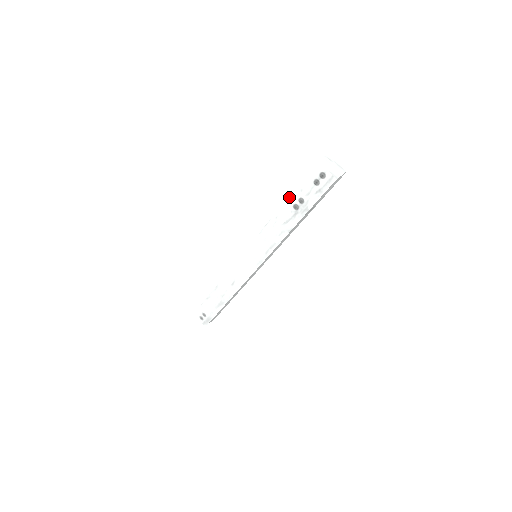
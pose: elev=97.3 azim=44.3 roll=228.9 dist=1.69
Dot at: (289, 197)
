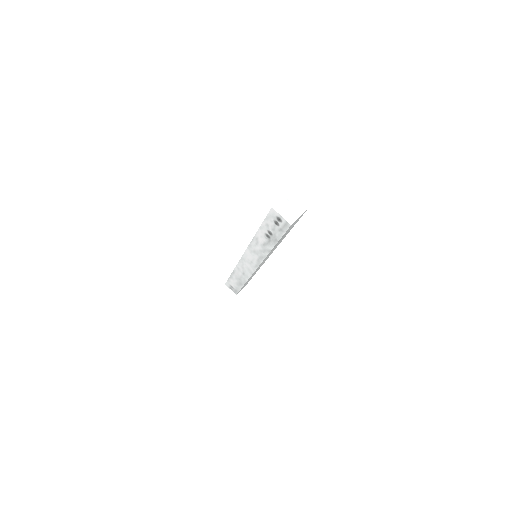
Dot at: (260, 227)
